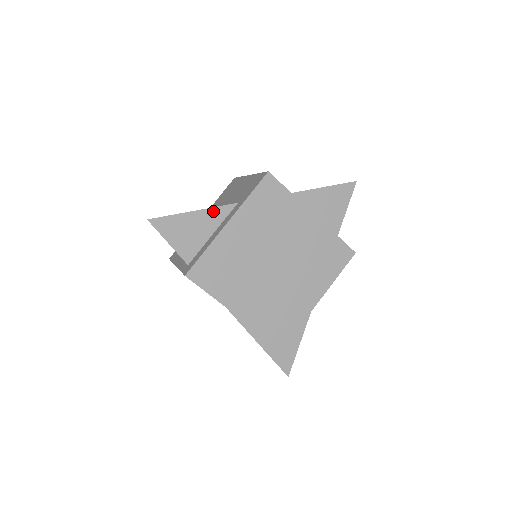
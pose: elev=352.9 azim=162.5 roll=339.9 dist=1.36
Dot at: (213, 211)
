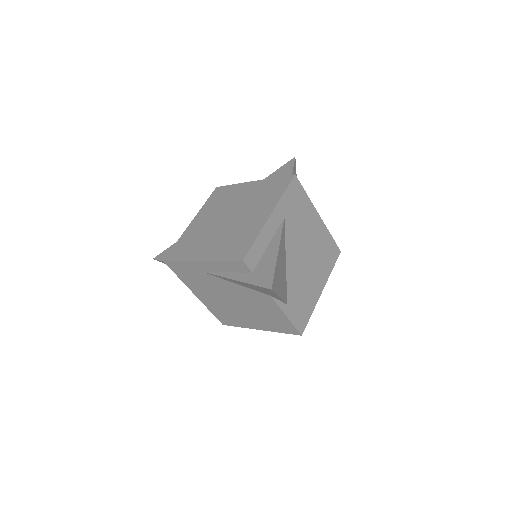
Dot at: occluded
